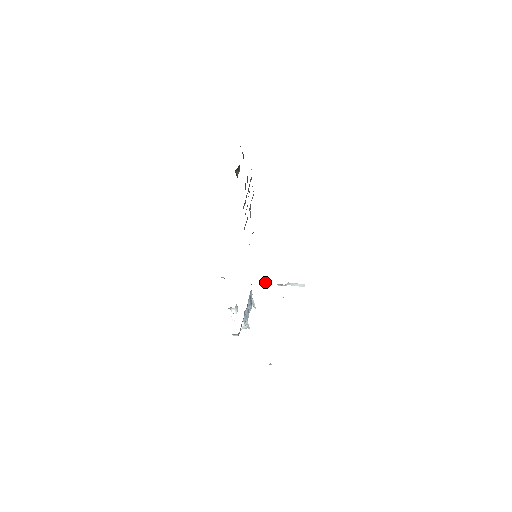
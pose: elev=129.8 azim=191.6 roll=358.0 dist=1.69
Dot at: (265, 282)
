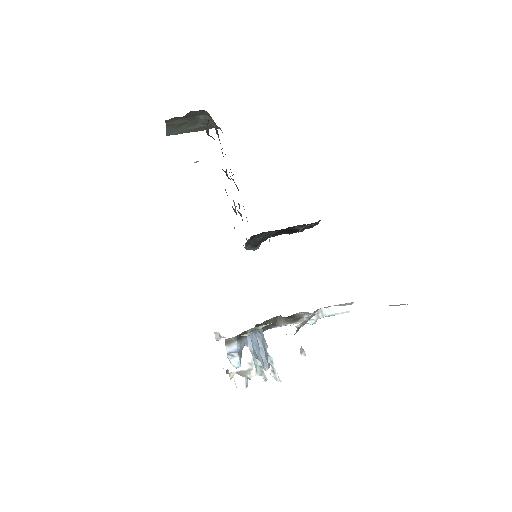
Dot at: (284, 321)
